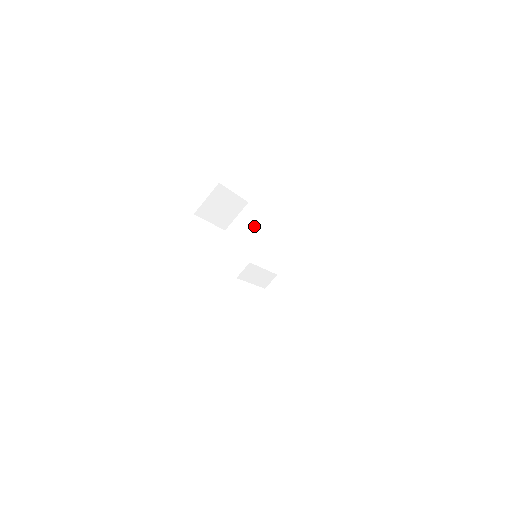
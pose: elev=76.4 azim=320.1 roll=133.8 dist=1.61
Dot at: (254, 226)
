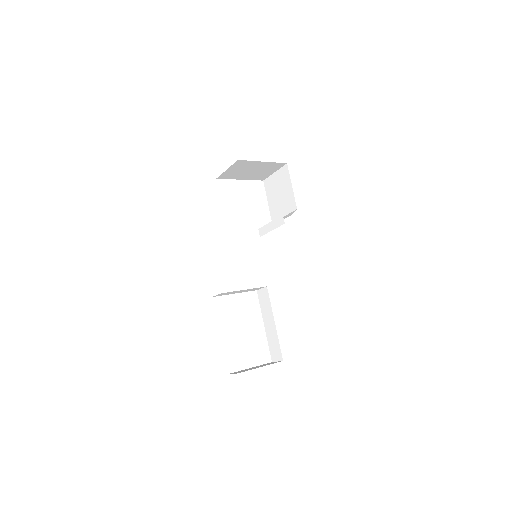
Dot at: (284, 196)
